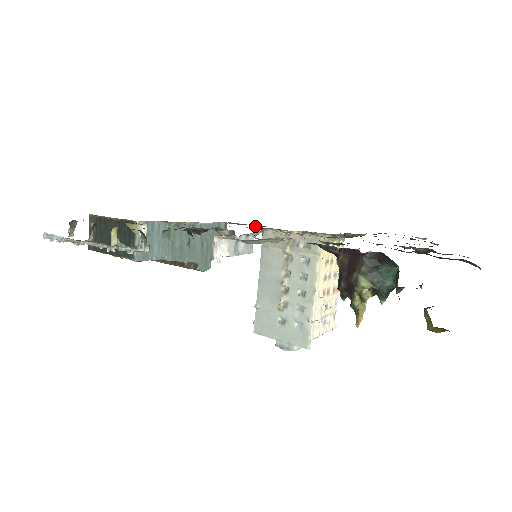
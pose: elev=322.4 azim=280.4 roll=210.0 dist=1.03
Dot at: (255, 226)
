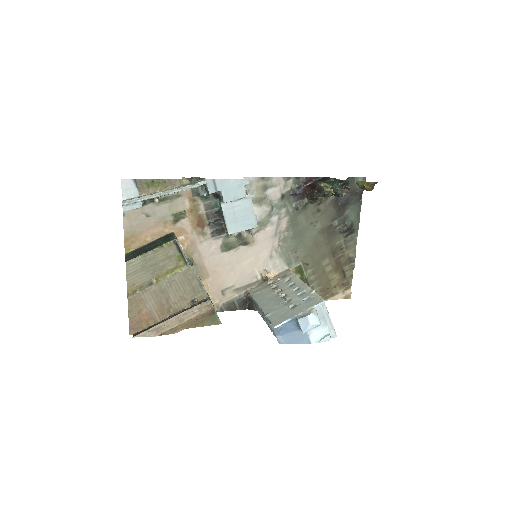
Dot at: (240, 295)
